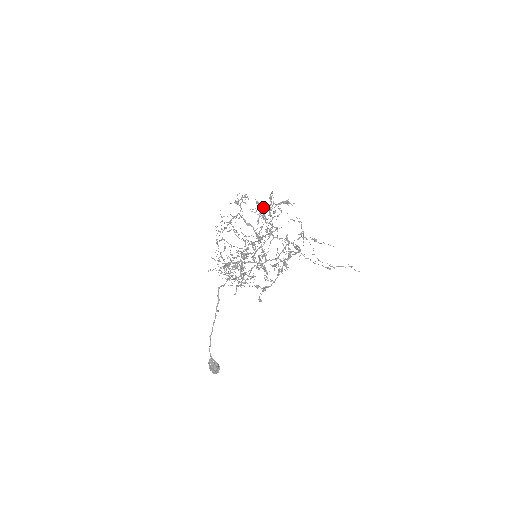
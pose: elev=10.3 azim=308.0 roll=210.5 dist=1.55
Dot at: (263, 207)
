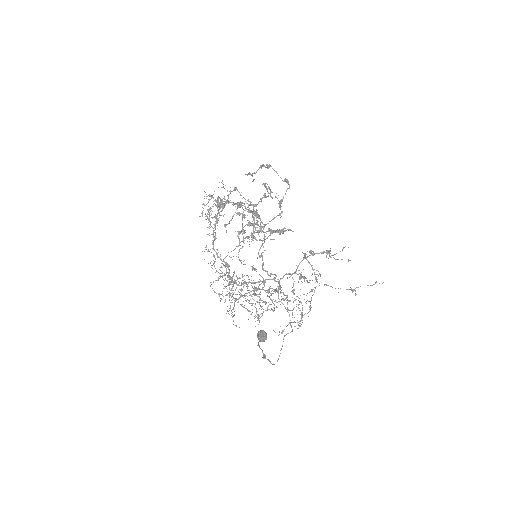
Dot at: occluded
